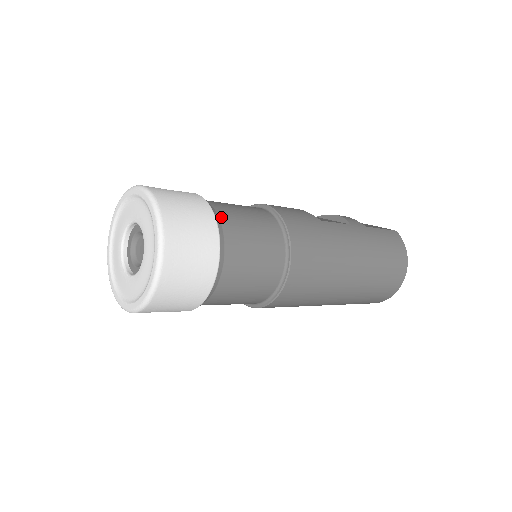
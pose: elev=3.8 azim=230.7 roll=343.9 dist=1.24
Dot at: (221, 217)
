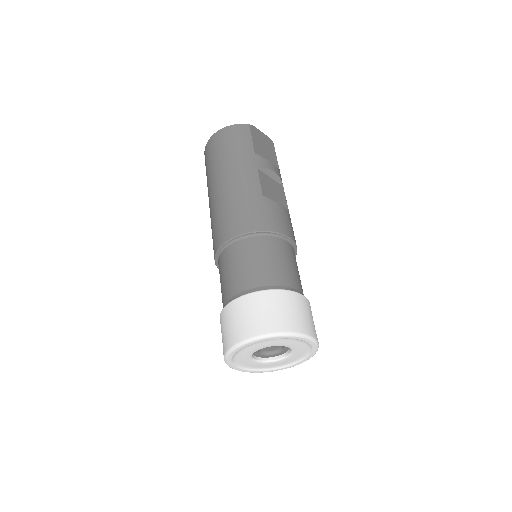
Dot at: occluded
